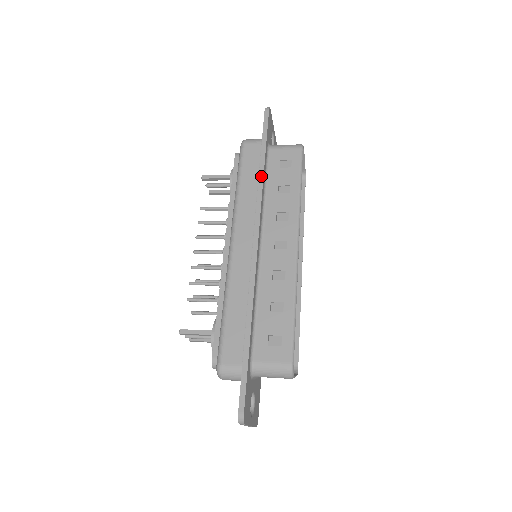
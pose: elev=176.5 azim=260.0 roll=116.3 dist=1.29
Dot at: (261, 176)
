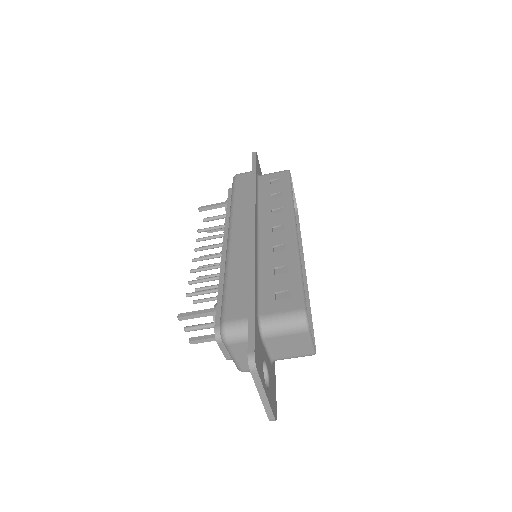
Dot at: (253, 186)
